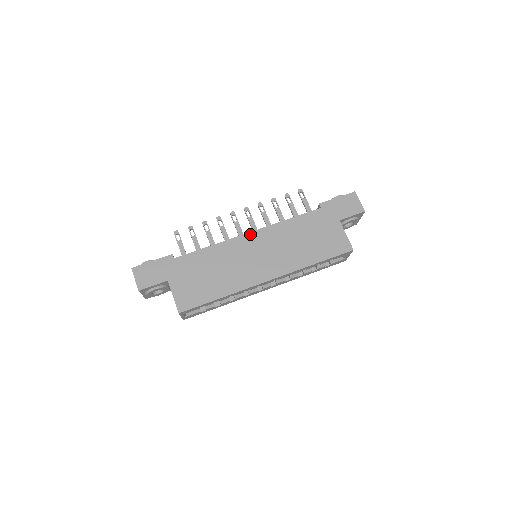
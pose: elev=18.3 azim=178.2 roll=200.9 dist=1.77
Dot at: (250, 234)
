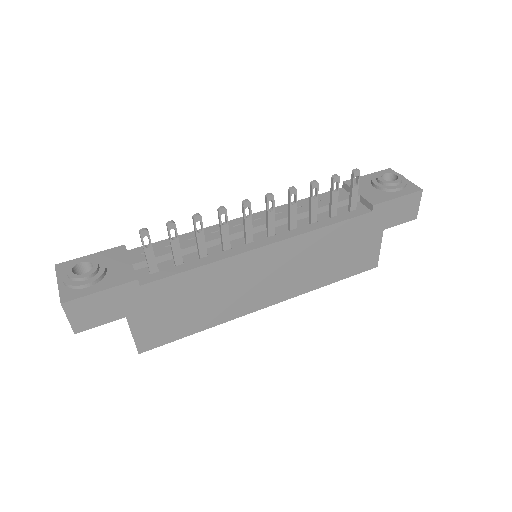
Dot at: (266, 248)
